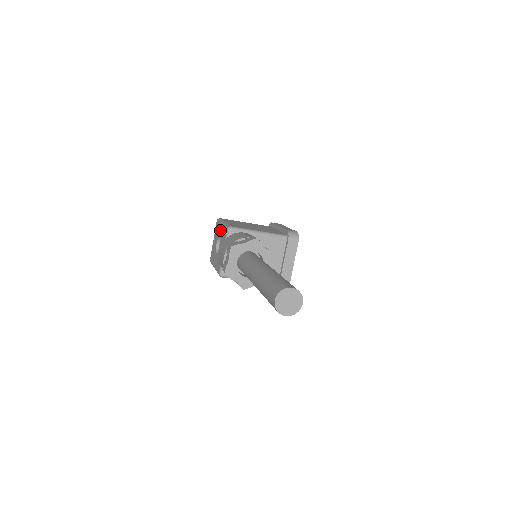
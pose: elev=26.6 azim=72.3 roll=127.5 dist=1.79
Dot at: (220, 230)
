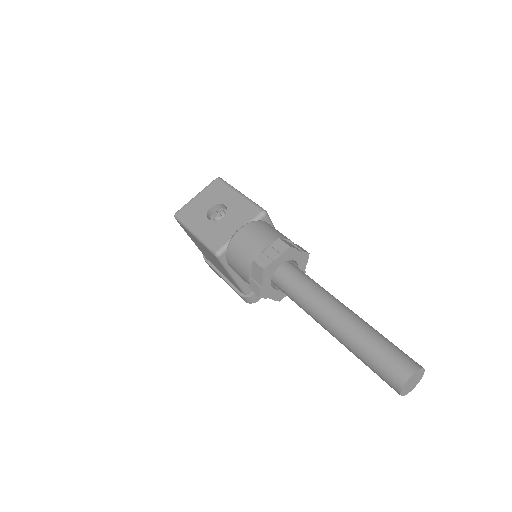
Dot at: (232, 198)
